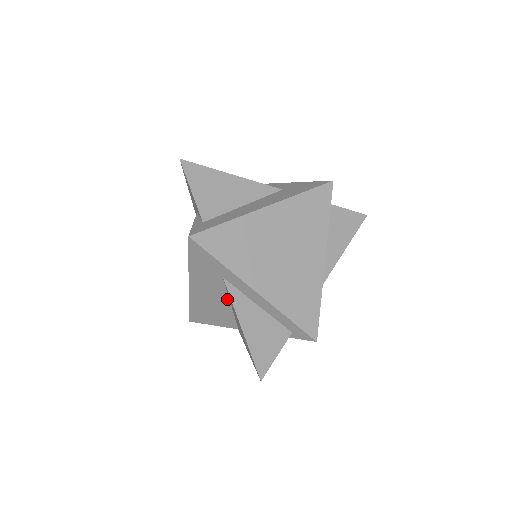
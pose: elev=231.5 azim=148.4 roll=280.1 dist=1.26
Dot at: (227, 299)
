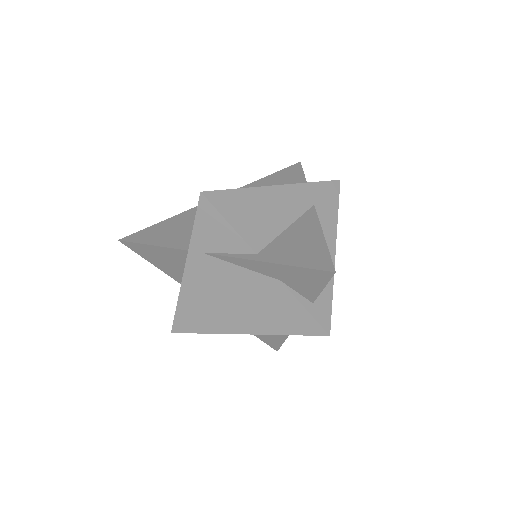
Dot at: occluded
